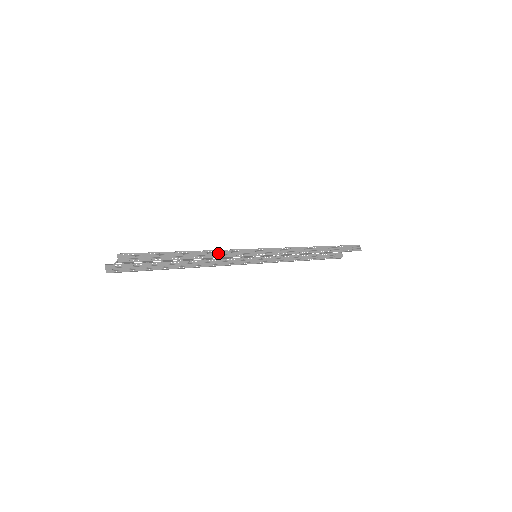
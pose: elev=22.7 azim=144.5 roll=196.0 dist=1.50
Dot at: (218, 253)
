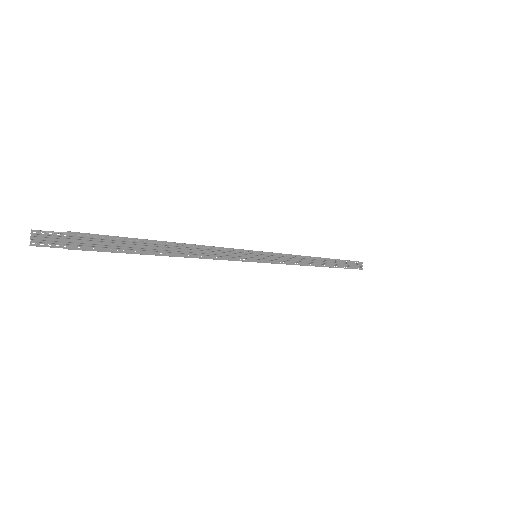
Dot at: (219, 252)
